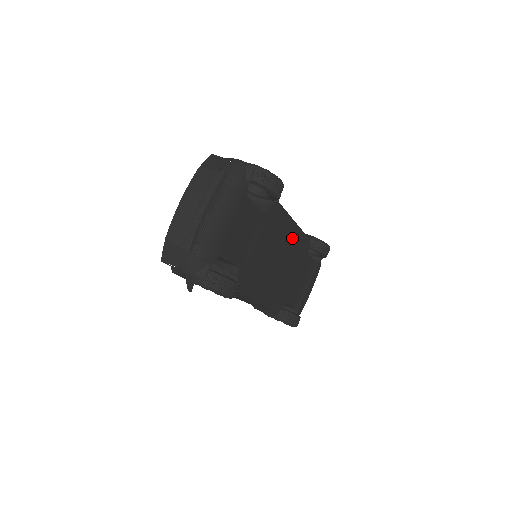
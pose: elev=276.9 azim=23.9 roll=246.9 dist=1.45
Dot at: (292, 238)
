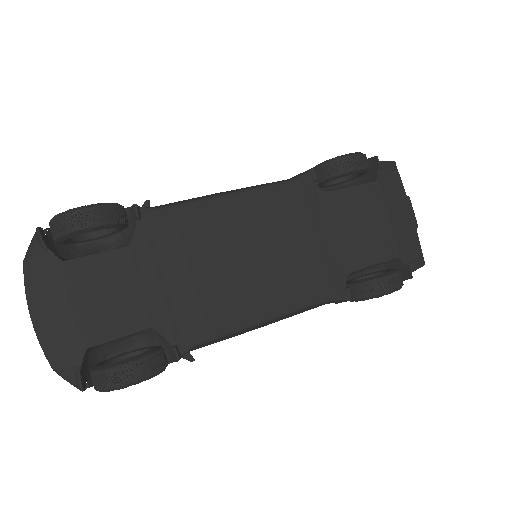
Dot at: (248, 212)
